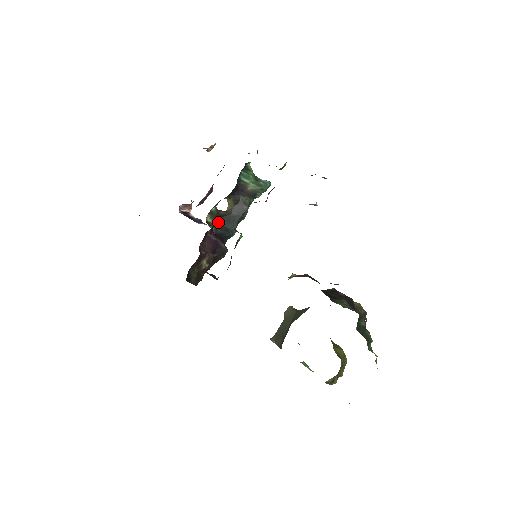
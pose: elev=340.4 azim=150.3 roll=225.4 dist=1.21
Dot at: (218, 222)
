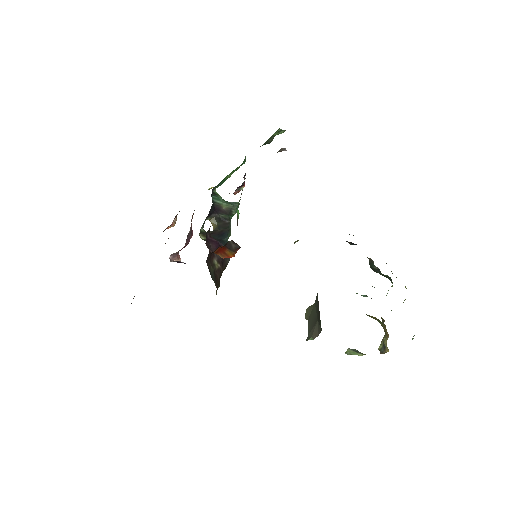
Dot at: occluded
